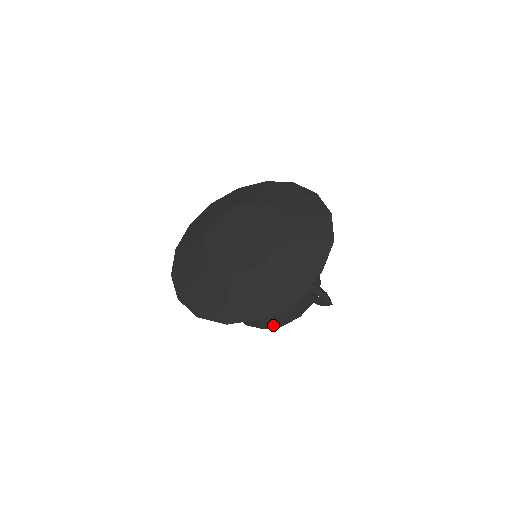
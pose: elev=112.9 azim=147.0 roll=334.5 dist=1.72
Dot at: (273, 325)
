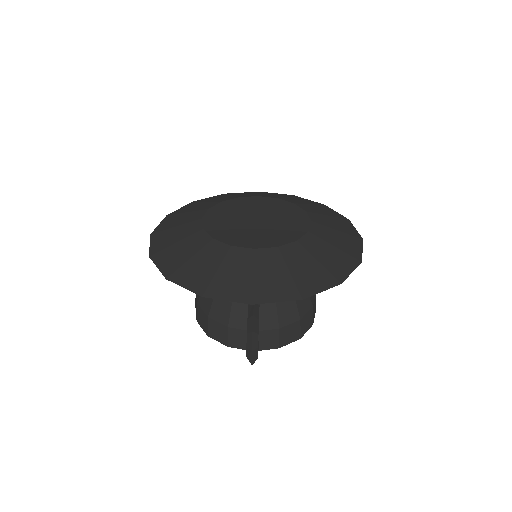
Dot at: (203, 326)
